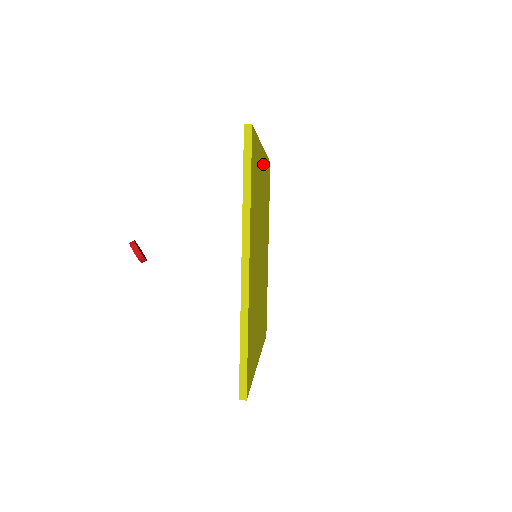
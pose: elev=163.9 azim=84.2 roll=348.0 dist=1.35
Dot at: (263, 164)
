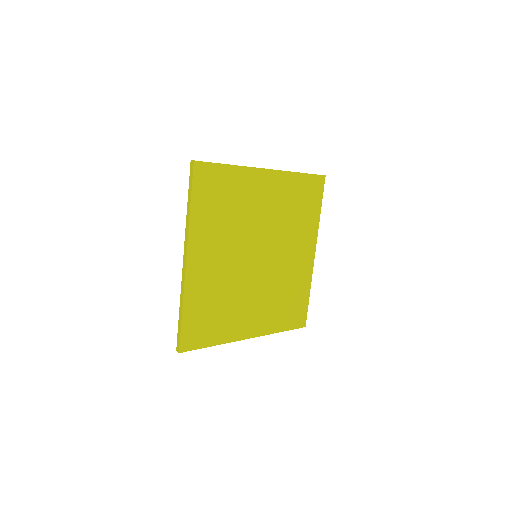
Dot at: (270, 182)
